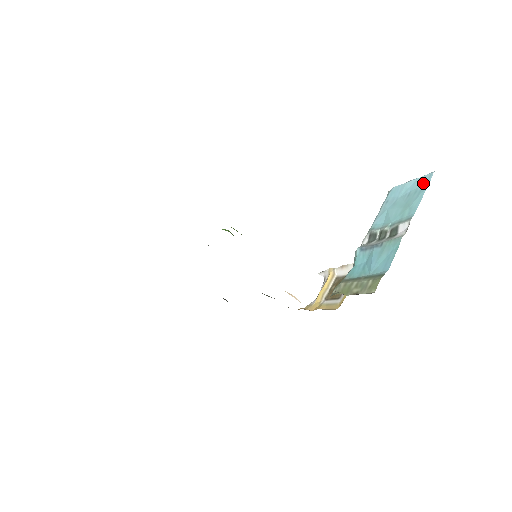
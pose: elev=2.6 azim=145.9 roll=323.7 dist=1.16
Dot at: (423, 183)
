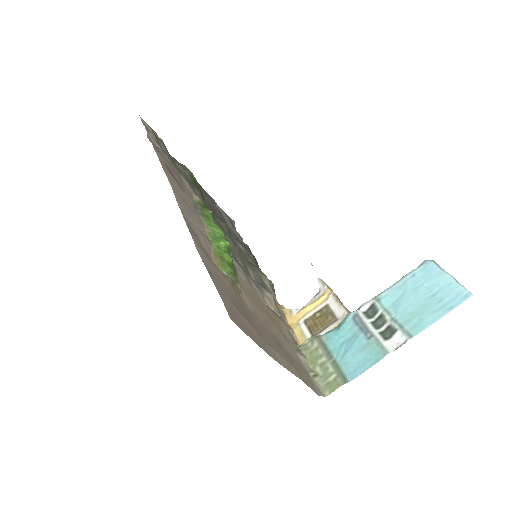
Dot at: (454, 298)
